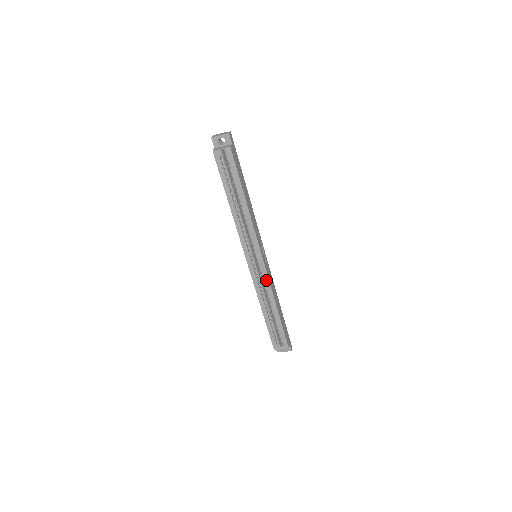
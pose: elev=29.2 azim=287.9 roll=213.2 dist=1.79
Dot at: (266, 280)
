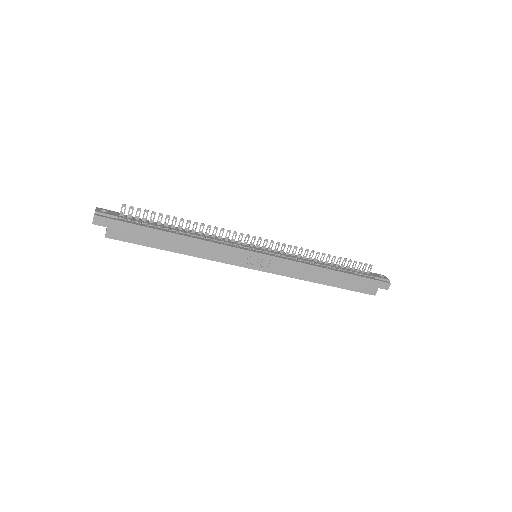
Dot at: (282, 274)
